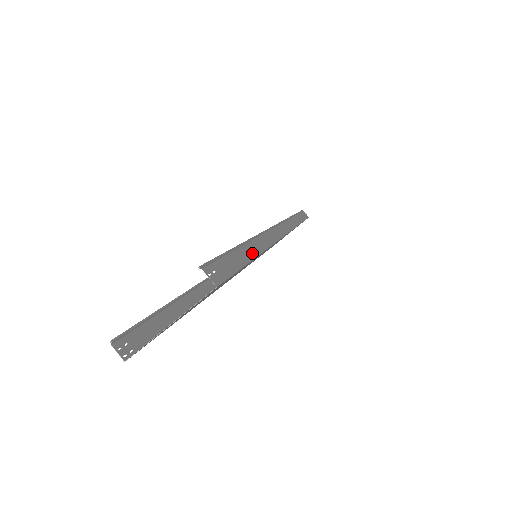
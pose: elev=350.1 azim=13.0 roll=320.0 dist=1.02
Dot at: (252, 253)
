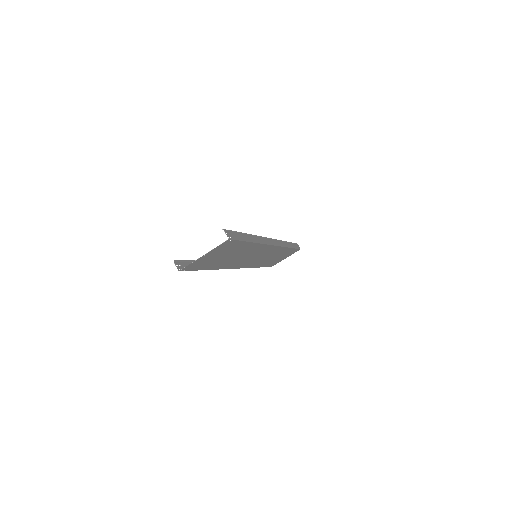
Dot at: (251, 240)
